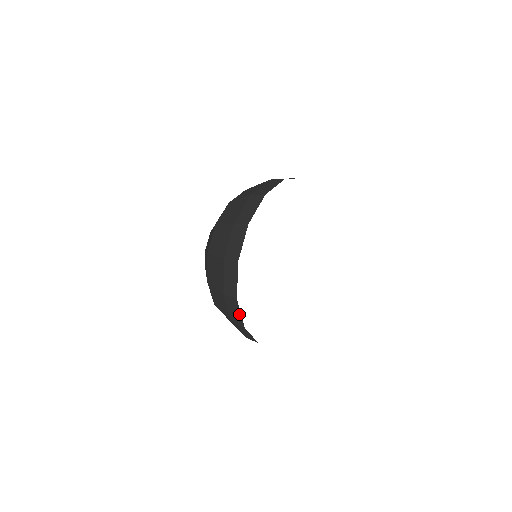
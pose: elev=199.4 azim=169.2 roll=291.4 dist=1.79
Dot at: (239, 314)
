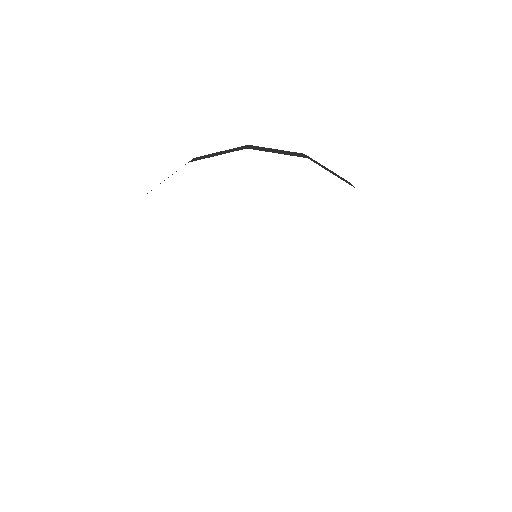
Dot at: occluded
